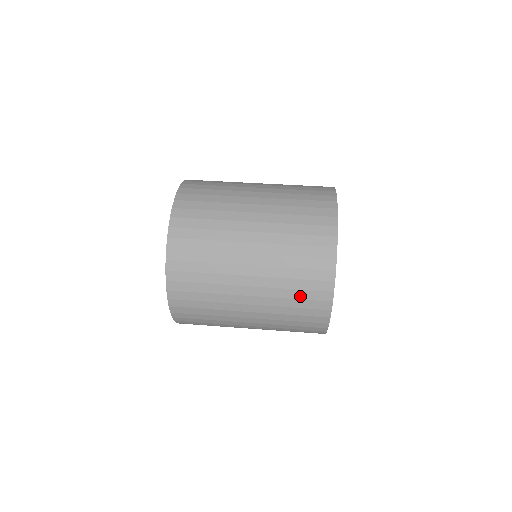
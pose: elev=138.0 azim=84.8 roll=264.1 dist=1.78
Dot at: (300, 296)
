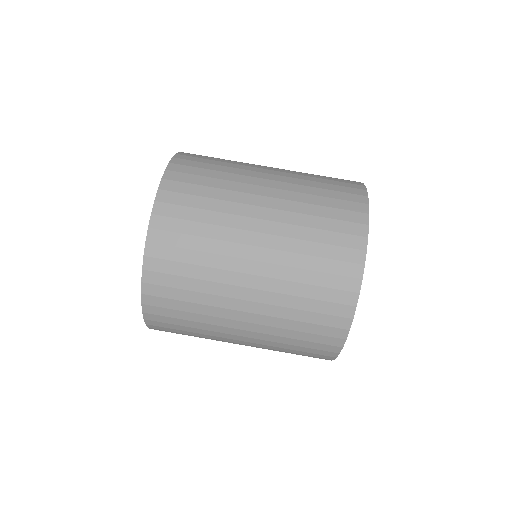
Dot at: (313, 308)
